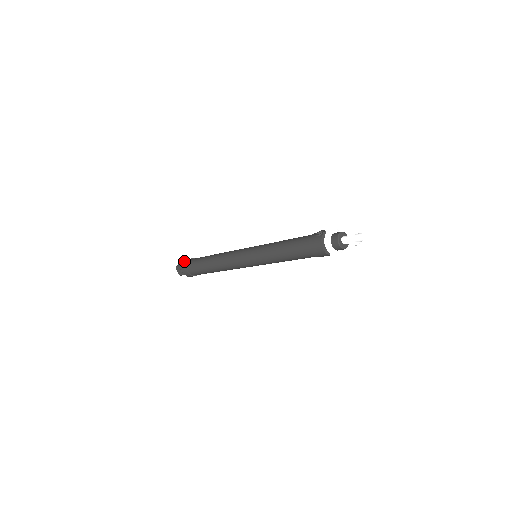
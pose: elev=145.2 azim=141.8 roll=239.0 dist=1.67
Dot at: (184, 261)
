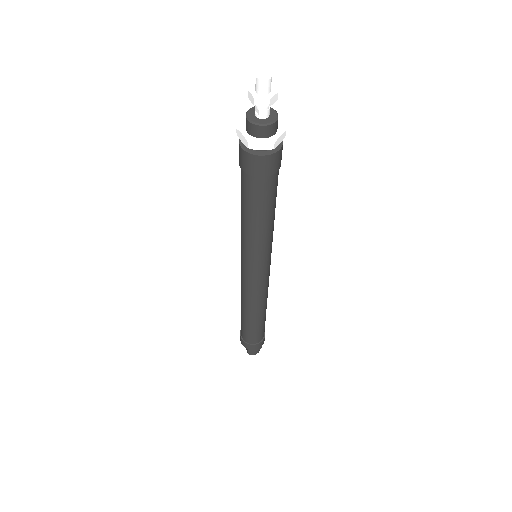
Dot at: occluded
